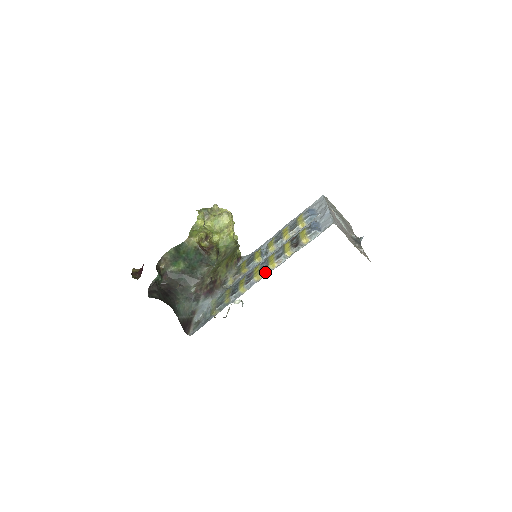
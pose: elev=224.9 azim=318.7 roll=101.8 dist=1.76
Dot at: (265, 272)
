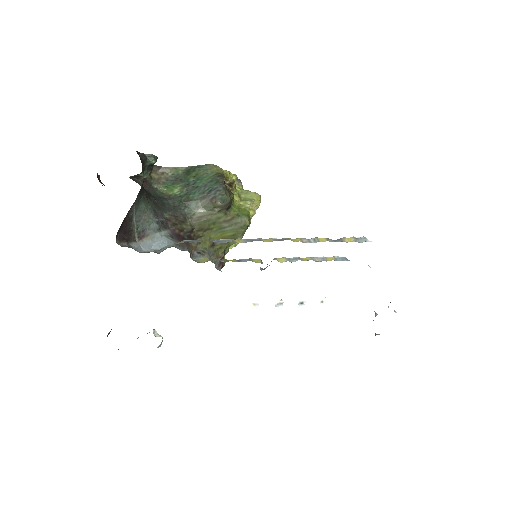
Dot at: (281, 239)
